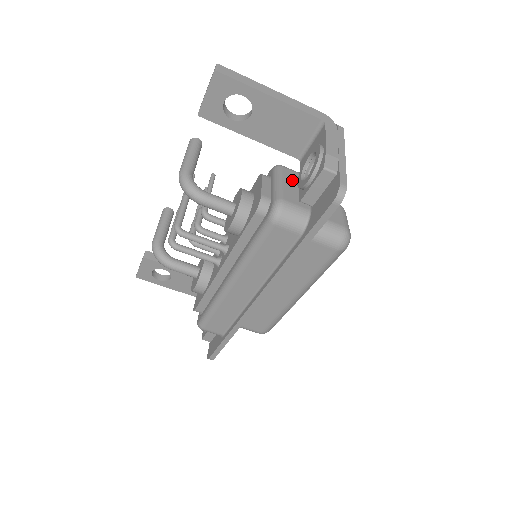
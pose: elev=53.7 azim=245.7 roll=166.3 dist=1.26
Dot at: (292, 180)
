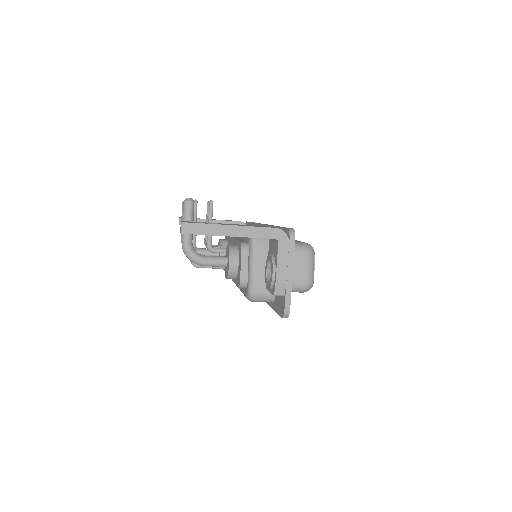
Dot at: (263, 257)
